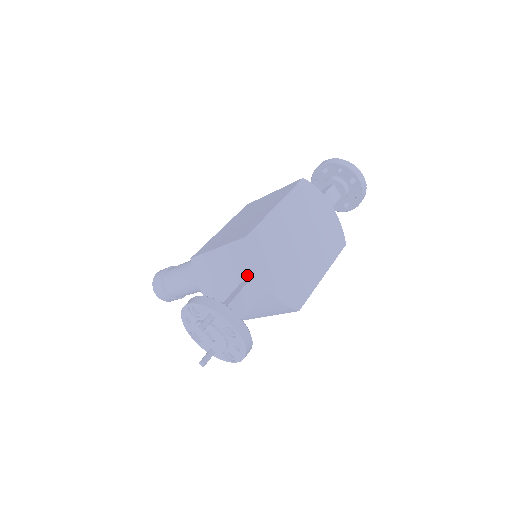
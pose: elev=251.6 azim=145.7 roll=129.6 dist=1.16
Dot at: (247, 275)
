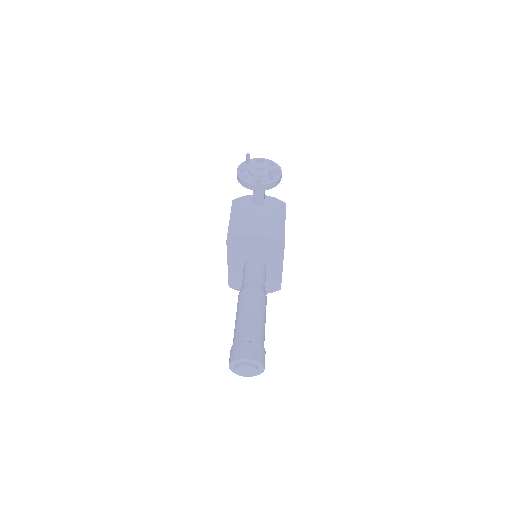
Dot at: (250, 200)
